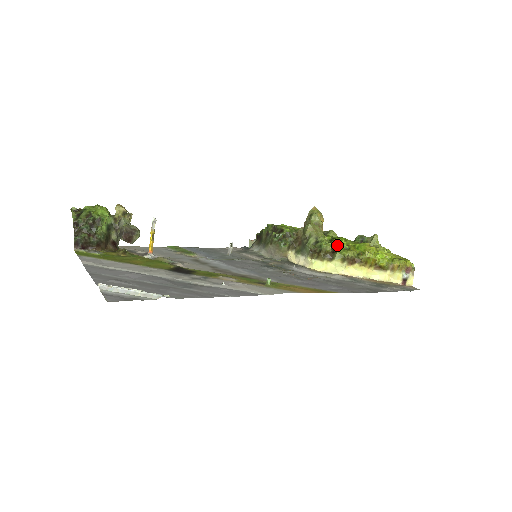
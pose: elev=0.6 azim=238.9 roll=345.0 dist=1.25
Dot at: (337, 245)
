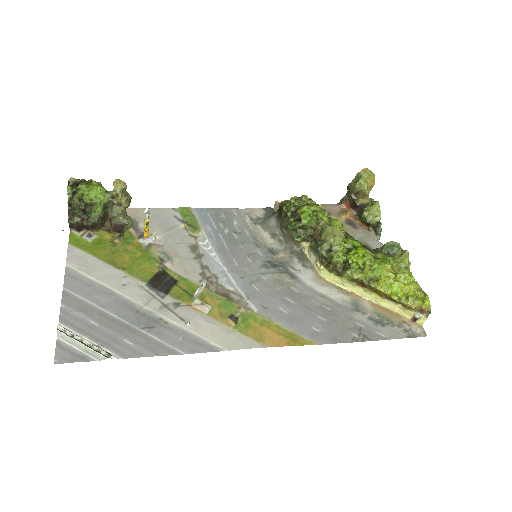
Dot at: (351, 261)
